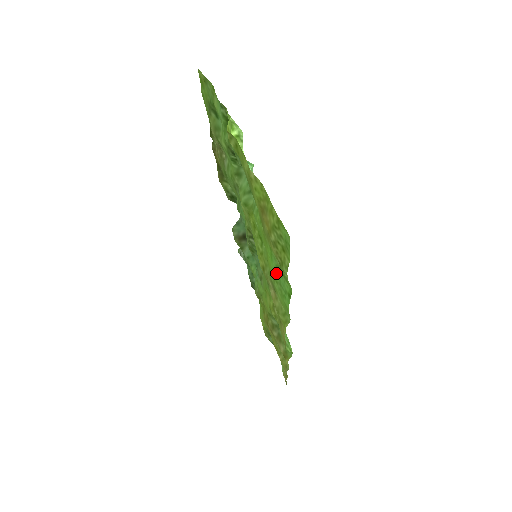
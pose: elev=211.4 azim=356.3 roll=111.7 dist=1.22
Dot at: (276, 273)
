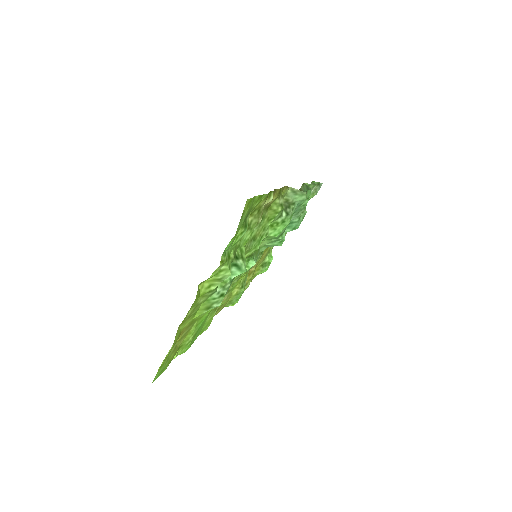
Dot at: (202, 324)
